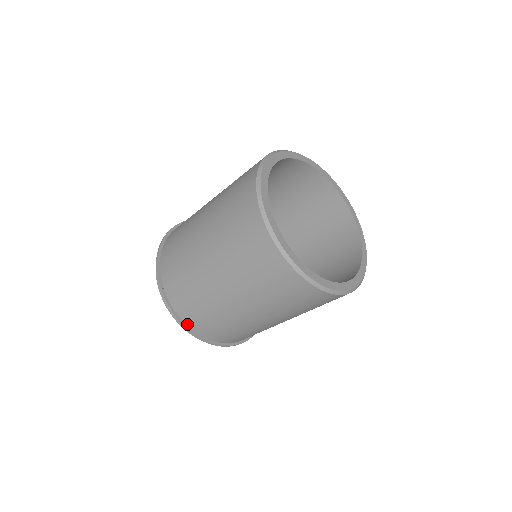
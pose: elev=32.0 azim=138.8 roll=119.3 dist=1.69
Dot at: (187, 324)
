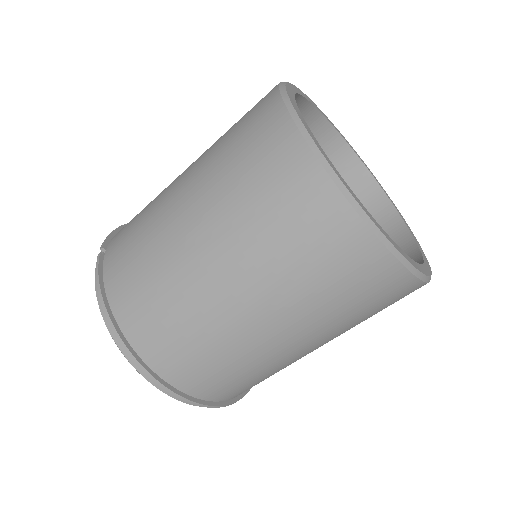
Dot at: (110, 303)
